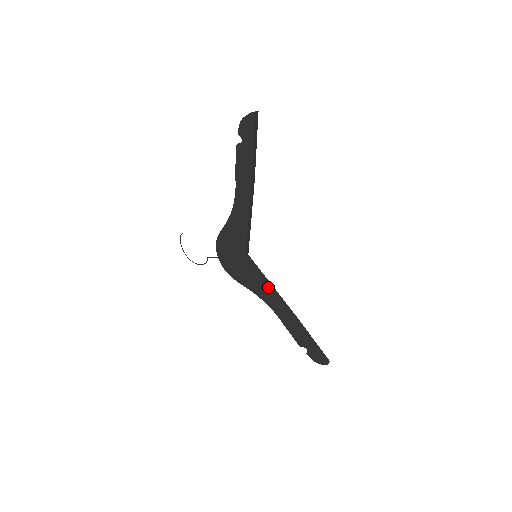
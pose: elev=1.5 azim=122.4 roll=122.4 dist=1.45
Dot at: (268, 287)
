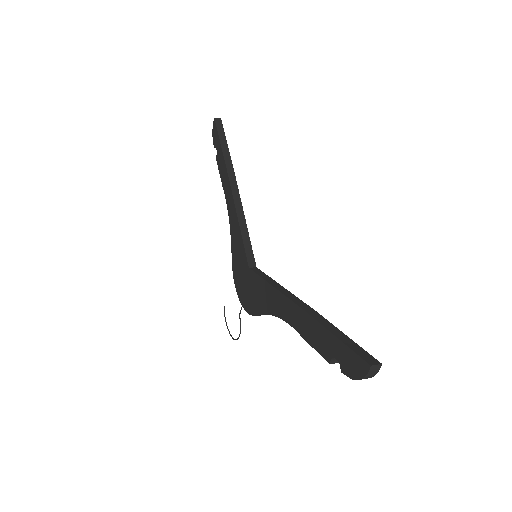
Dot at: (270, 285)
